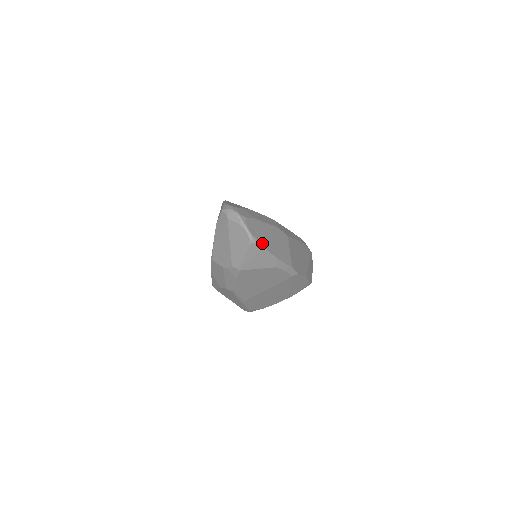
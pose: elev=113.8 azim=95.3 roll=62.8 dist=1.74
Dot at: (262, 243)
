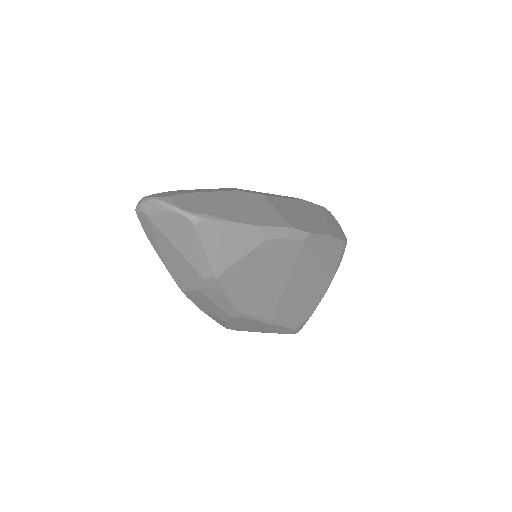
Dot at: (215, 216)
